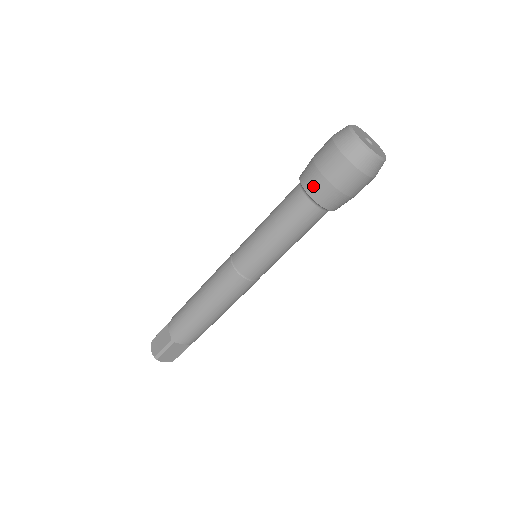
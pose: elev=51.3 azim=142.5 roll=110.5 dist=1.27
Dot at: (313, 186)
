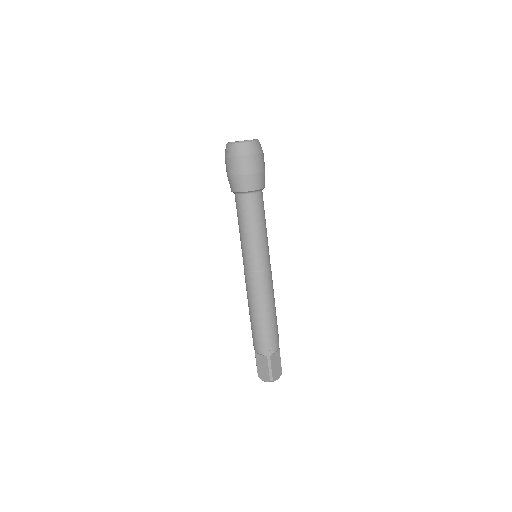
Dot at: (243, 185)
